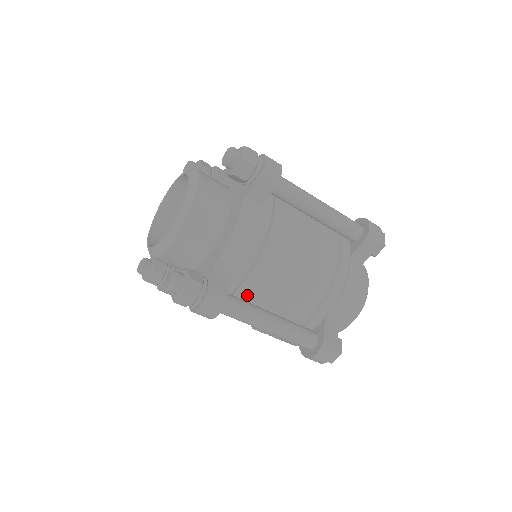
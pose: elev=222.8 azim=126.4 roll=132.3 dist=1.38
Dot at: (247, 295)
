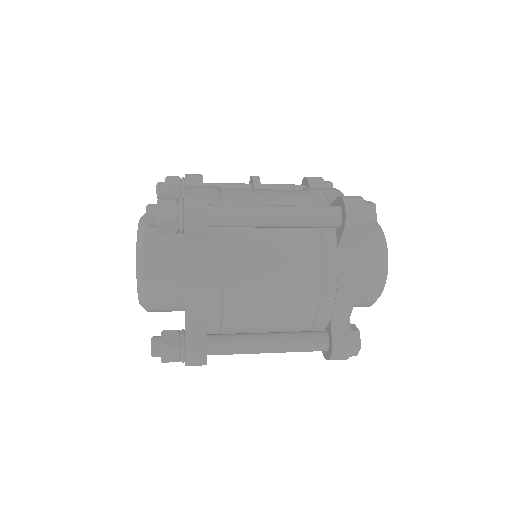
Dot at: (236, 327)
